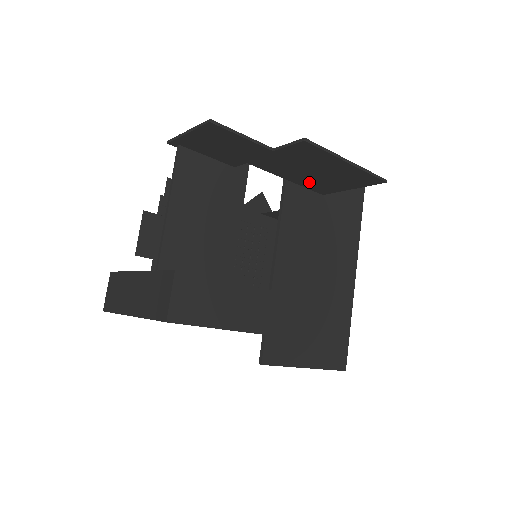
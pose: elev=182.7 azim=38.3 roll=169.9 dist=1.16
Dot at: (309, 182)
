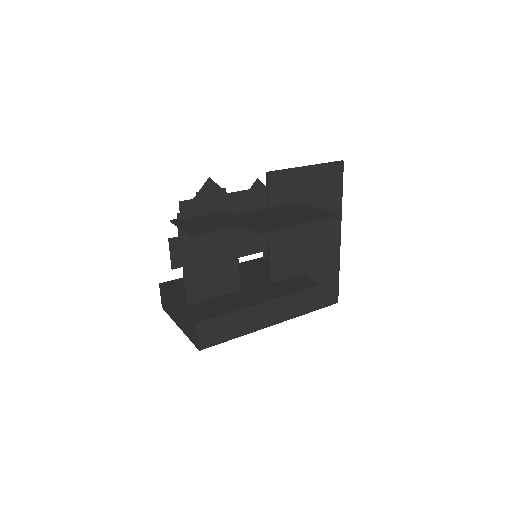
Dot at: occluded
